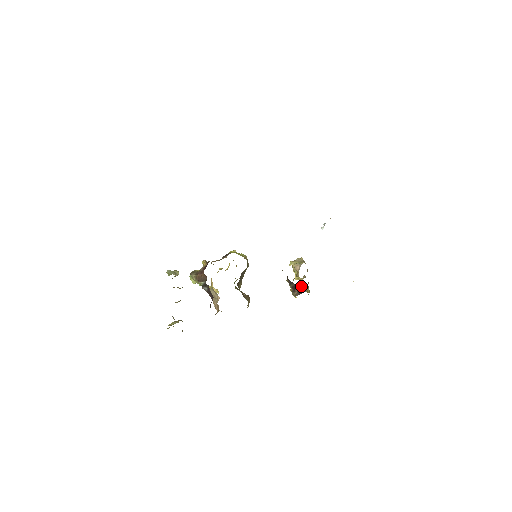
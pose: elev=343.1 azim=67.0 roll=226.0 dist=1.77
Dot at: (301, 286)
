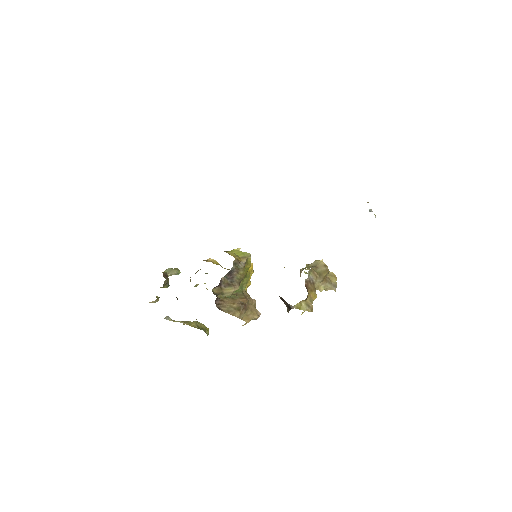
Dot at: occluded
